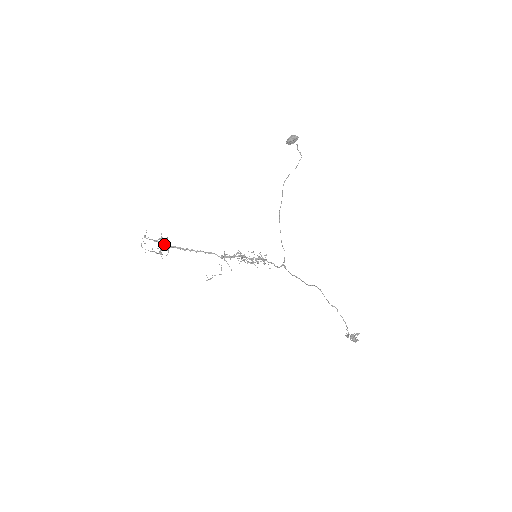
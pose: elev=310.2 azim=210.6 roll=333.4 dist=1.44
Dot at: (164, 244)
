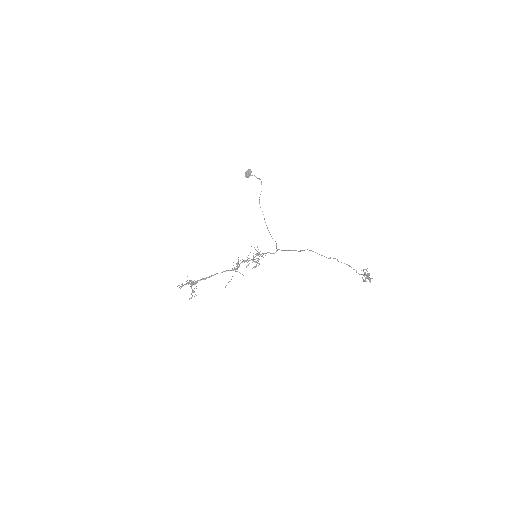
Dot at: (192, 283)
